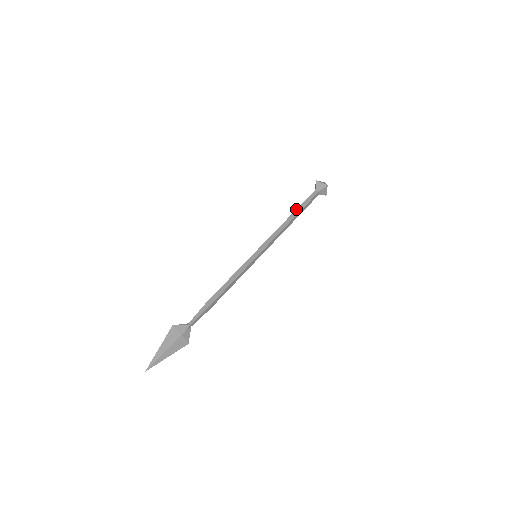
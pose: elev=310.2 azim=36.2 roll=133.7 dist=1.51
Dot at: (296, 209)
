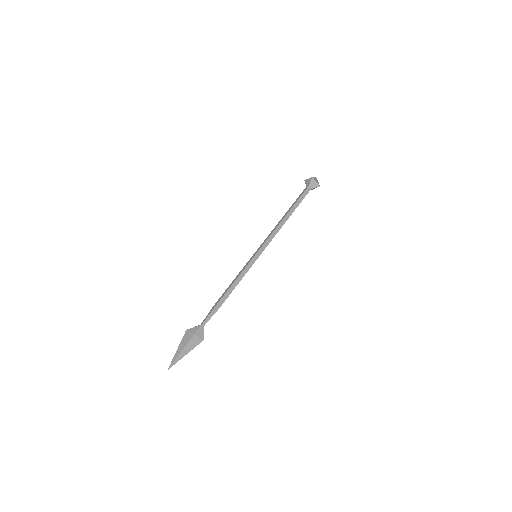
Dot at: (289, 208)
